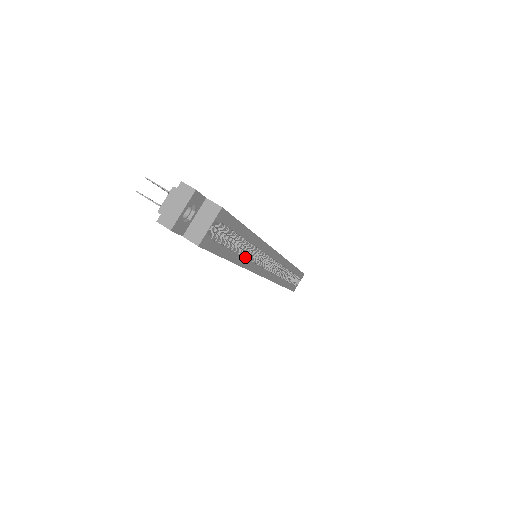
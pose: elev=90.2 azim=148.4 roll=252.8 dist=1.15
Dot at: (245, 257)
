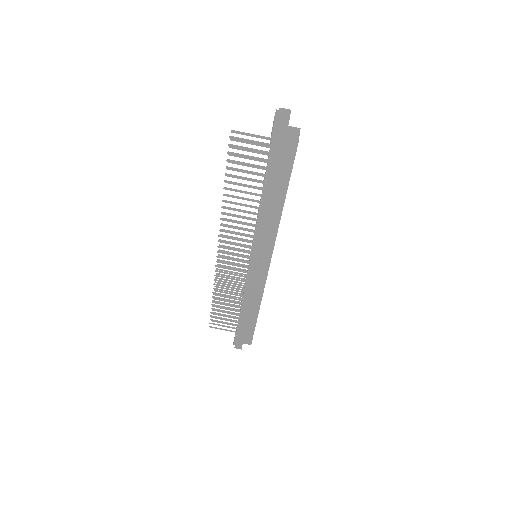
Dot at: occluded
